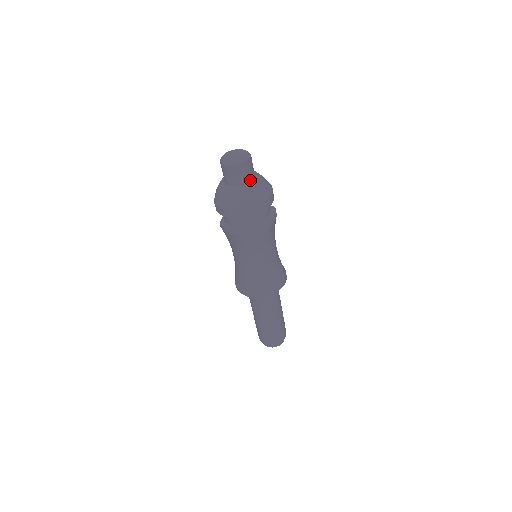
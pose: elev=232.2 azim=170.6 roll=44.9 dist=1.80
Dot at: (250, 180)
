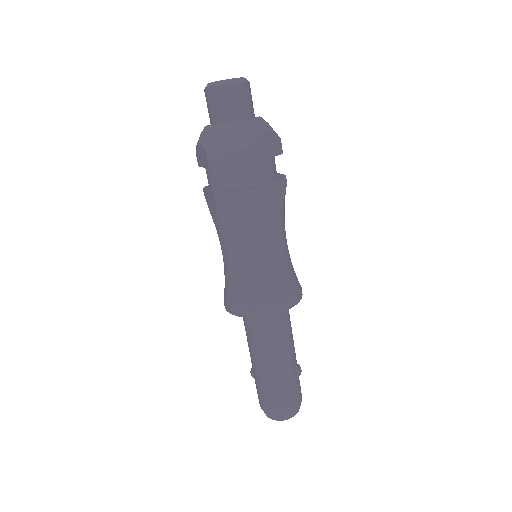
Dot at: (254, 114)
